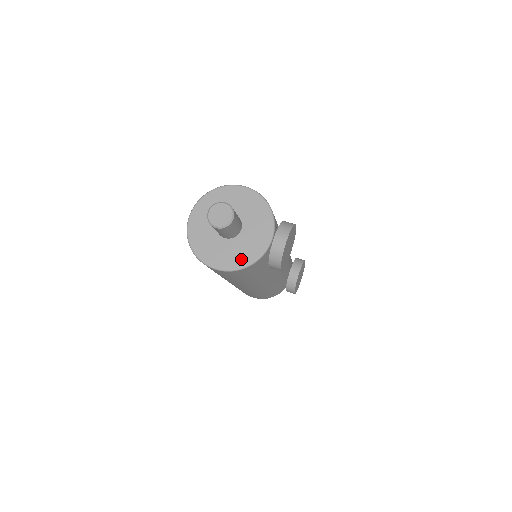
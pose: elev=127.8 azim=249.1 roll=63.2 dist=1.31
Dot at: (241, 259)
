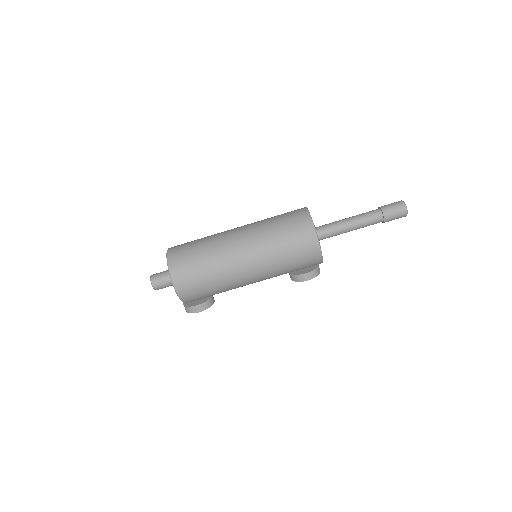
Dot at: occluded
